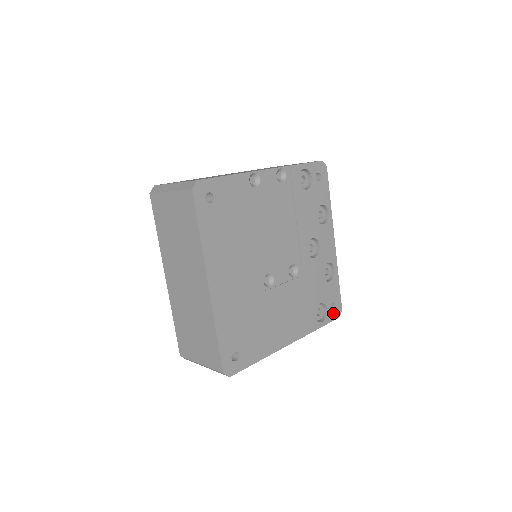
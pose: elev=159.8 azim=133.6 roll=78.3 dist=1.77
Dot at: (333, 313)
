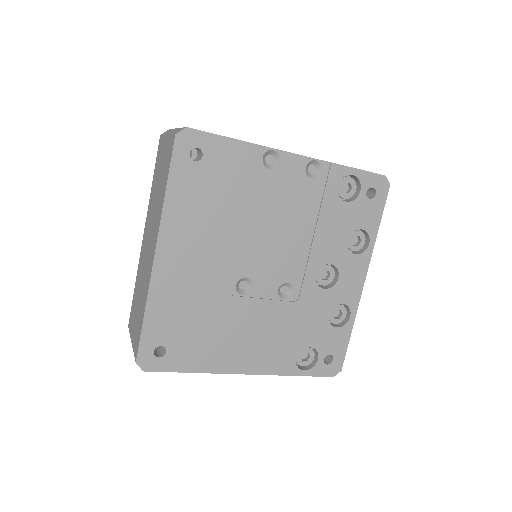
Dot at: (326, 367)
